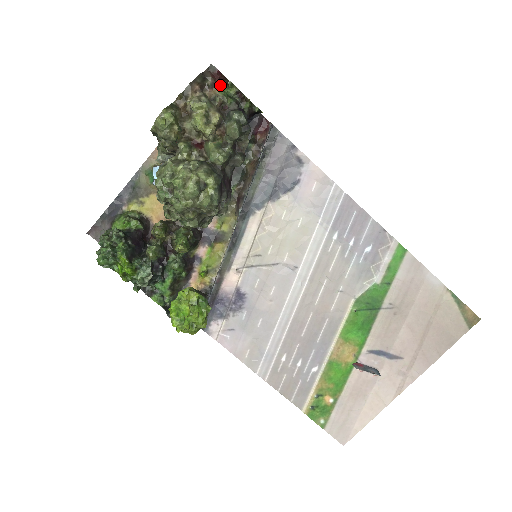
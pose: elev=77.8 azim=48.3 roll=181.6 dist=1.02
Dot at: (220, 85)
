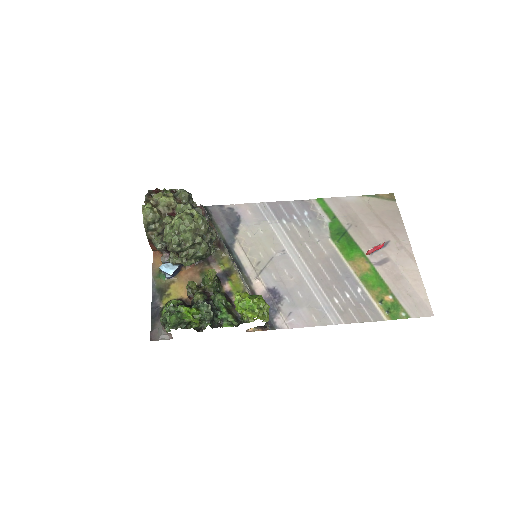
Dot at: occluded
